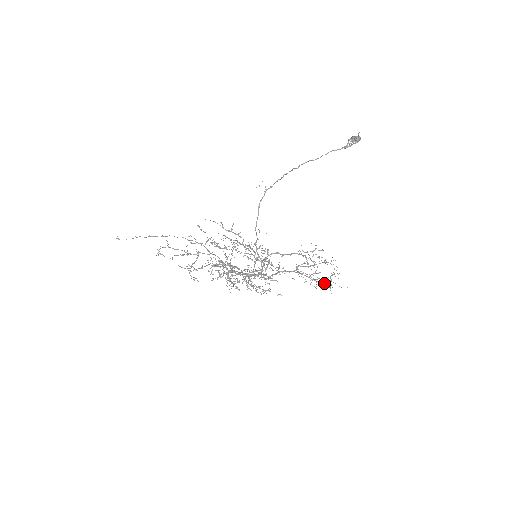
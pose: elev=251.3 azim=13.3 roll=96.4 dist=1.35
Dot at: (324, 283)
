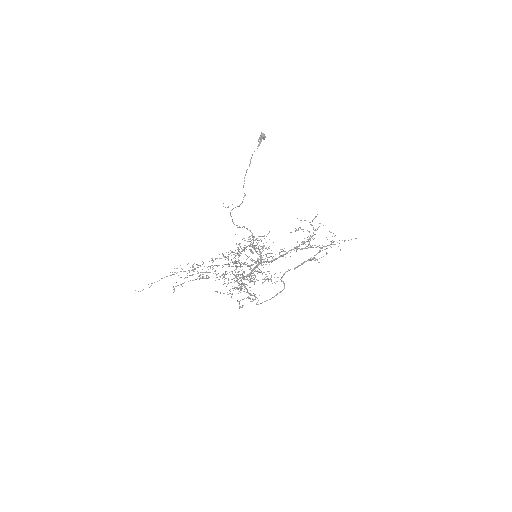
Dot at: (329, 245)
